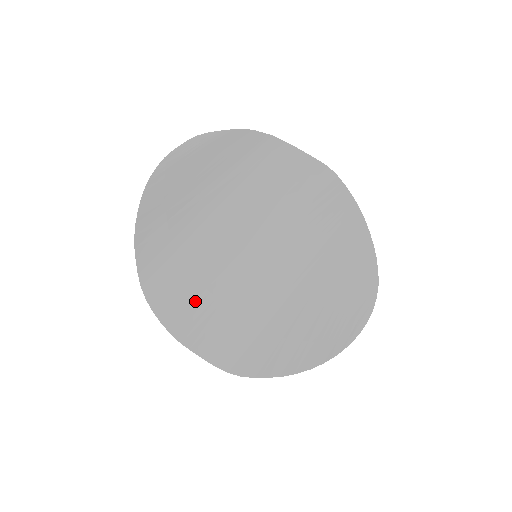
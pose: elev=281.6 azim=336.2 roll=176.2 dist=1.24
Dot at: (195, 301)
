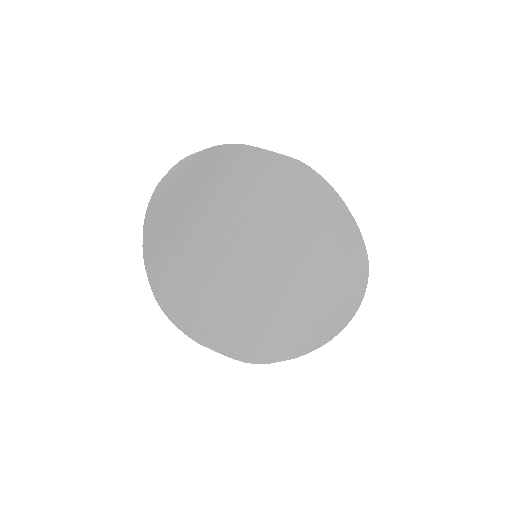
Dot at: (205, 303)
